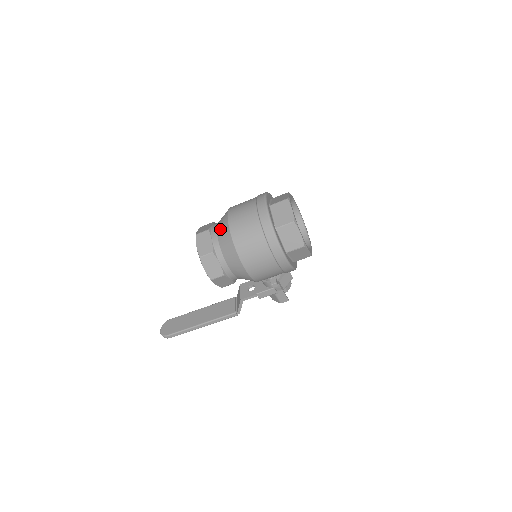
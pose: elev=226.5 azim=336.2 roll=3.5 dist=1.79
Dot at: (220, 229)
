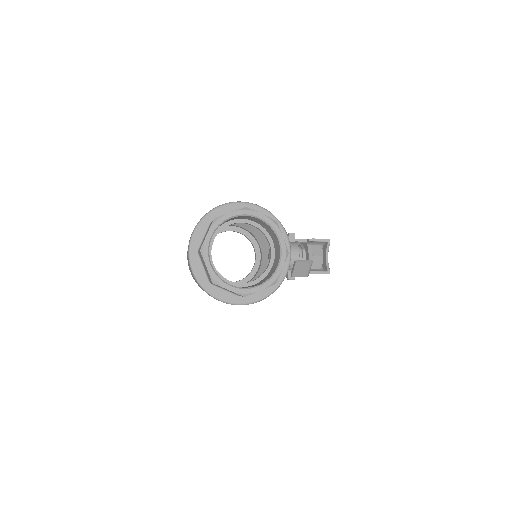
Dot at: occluded
